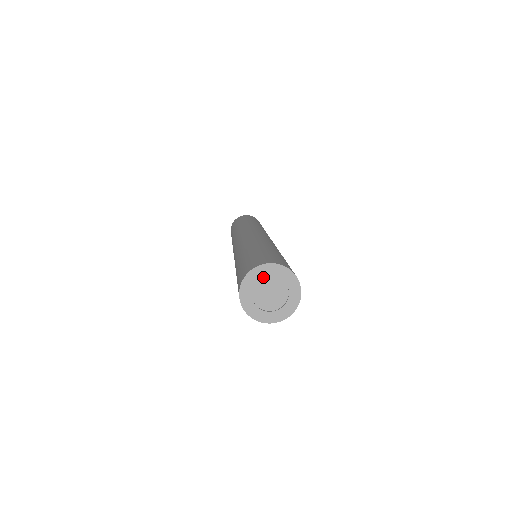
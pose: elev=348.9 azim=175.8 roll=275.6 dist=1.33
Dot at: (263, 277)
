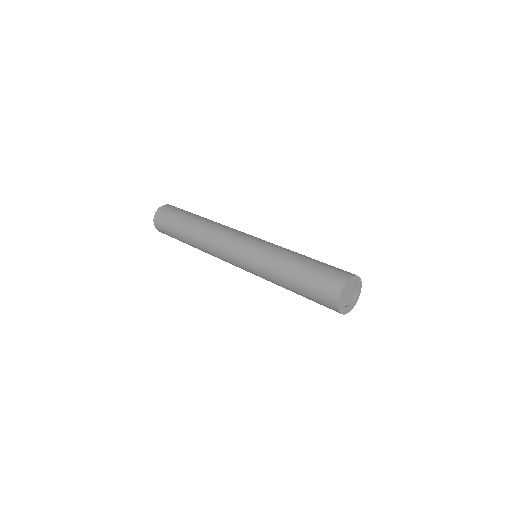
Dot at: (348, 287)
